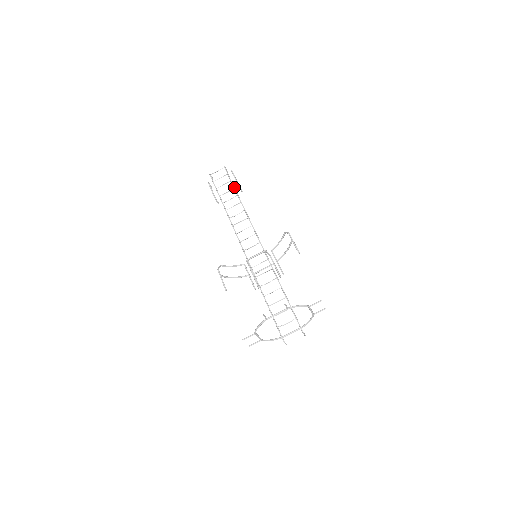
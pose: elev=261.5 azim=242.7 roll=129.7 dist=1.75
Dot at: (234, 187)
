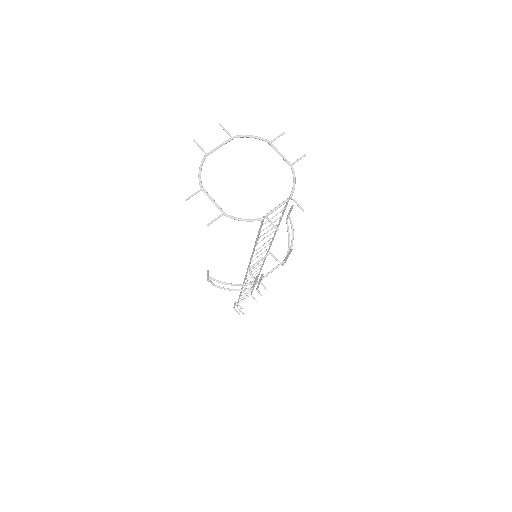
Dot at: occluded
